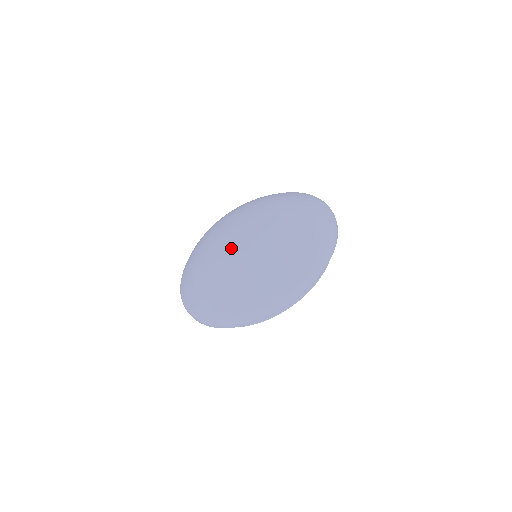
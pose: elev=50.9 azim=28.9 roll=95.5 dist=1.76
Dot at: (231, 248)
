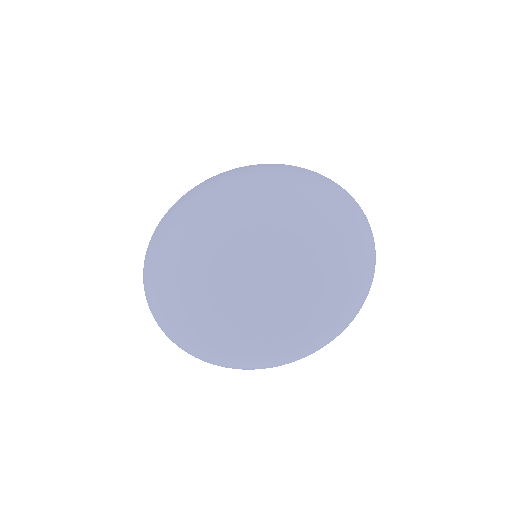
Dot at: (244, 259)
